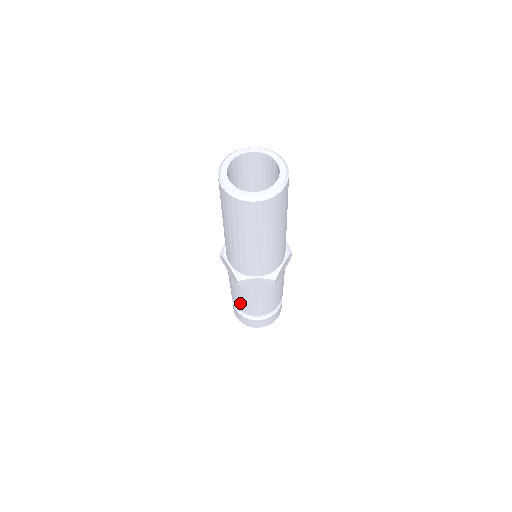
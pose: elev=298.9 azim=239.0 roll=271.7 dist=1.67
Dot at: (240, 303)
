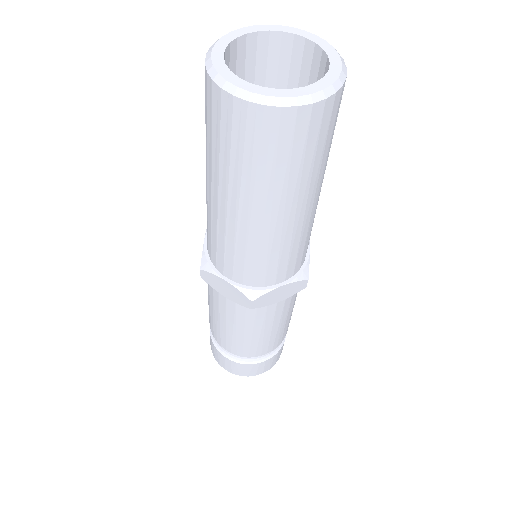
Dot at: (210, 316)
